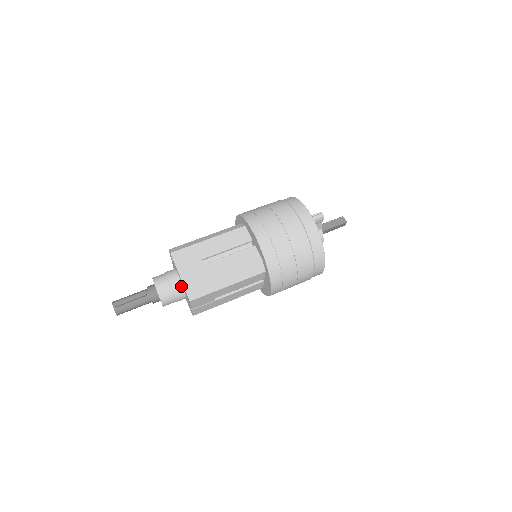
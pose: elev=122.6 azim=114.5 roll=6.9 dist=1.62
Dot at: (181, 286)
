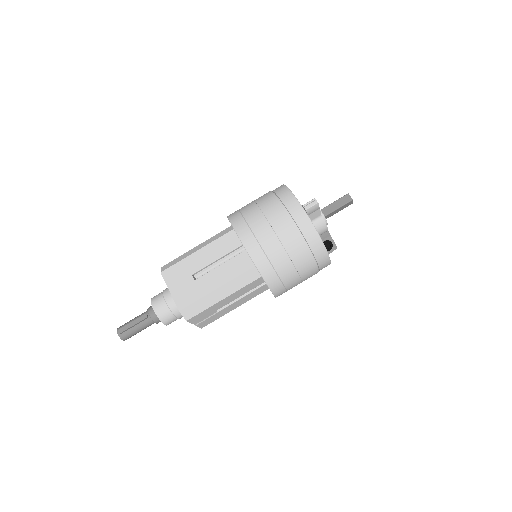
Dot at: occluded
